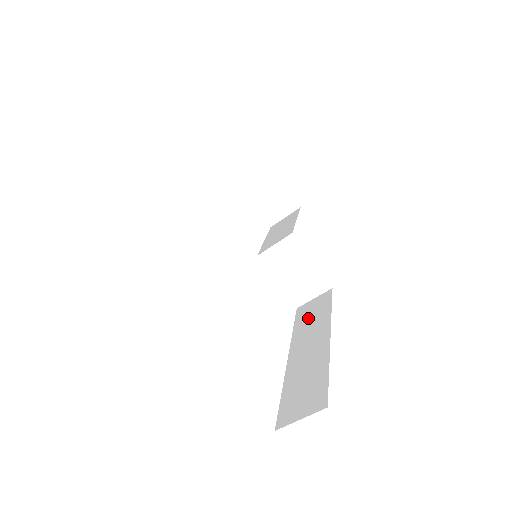
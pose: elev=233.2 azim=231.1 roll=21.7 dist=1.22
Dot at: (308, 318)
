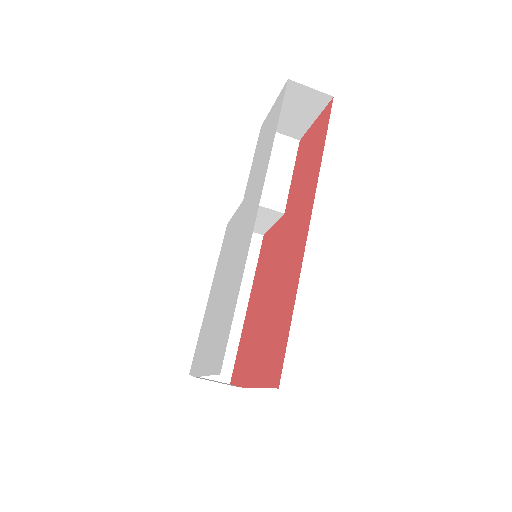
Dot at: occluded
